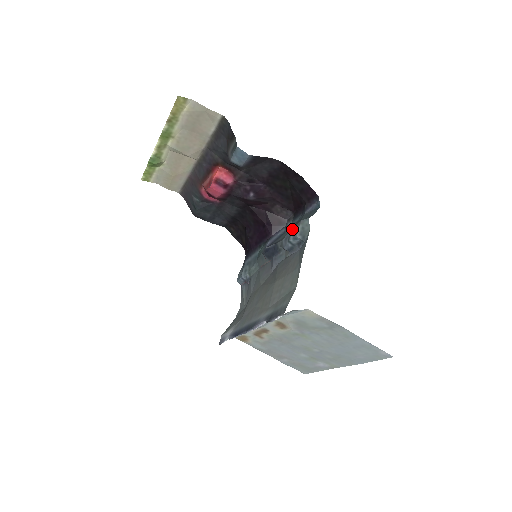
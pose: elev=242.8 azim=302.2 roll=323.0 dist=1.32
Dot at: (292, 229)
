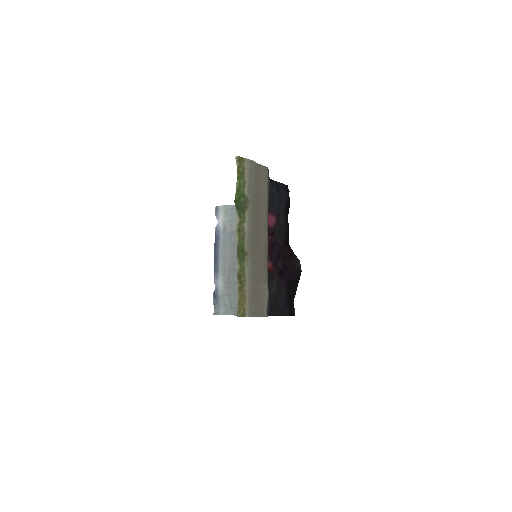
Dot at: occluded
